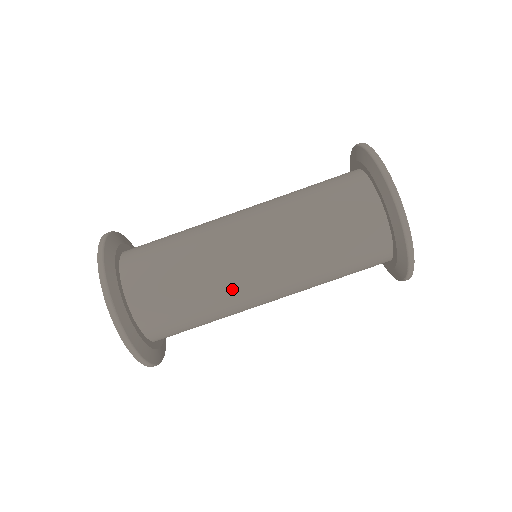
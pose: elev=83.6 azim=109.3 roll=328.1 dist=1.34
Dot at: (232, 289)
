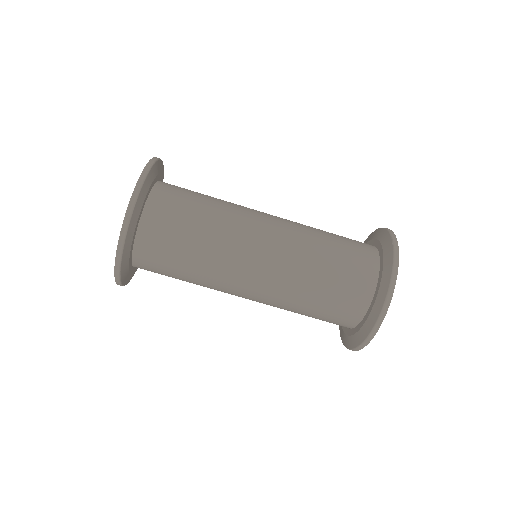
Dot at: occluded
